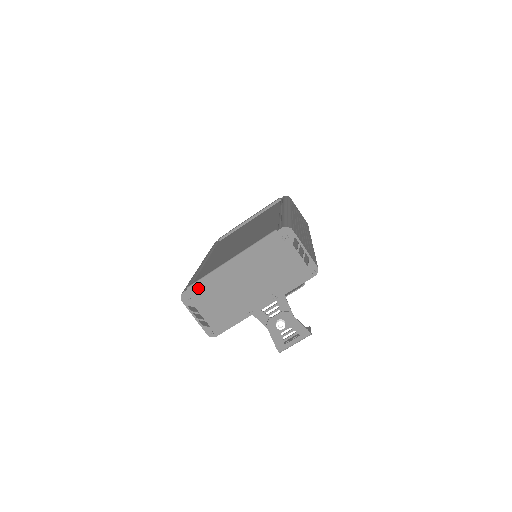
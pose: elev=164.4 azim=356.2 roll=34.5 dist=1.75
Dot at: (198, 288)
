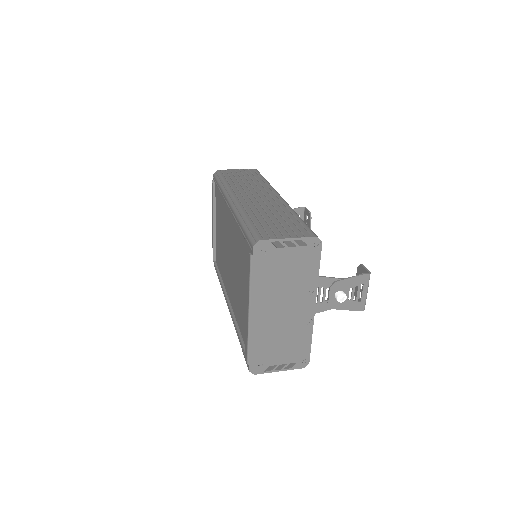
Dot at: (254, 355)
